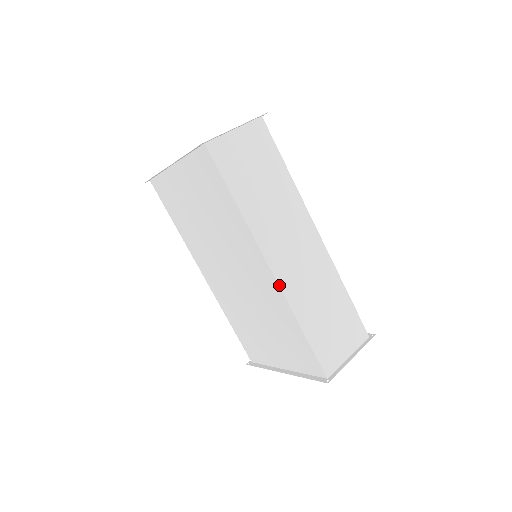
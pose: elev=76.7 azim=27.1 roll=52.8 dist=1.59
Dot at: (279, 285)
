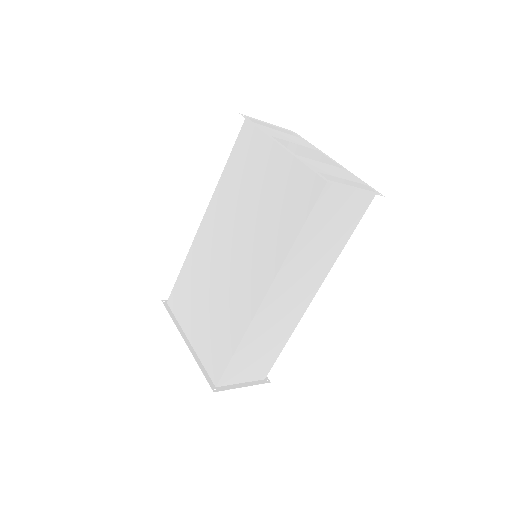
Dot at: (257, 311)
